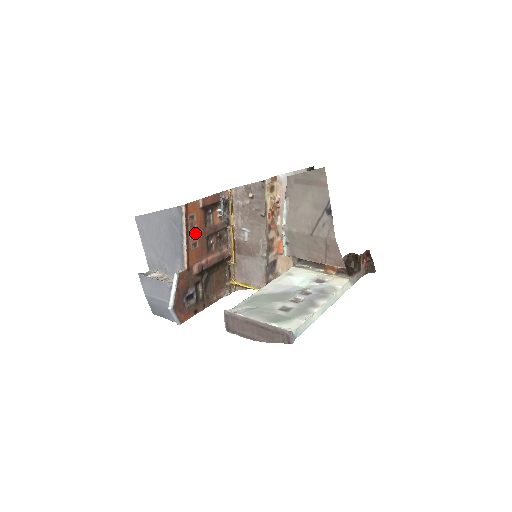
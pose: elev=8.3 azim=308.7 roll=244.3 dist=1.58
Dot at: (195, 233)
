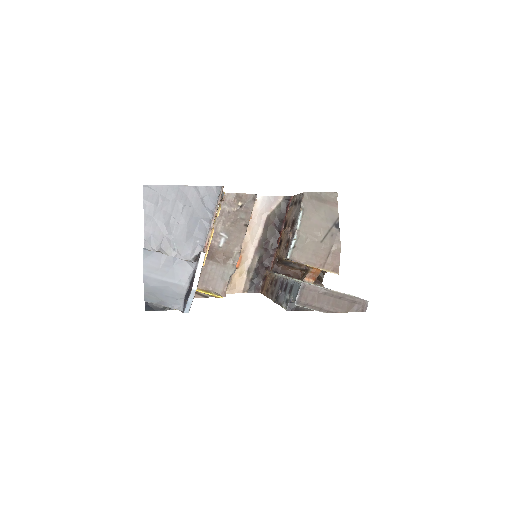
Dot at: occluded
